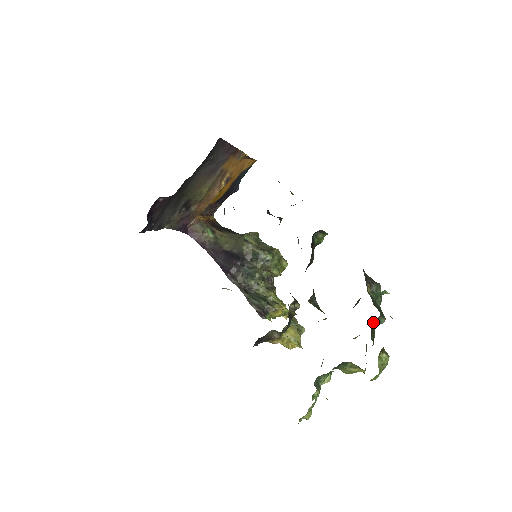
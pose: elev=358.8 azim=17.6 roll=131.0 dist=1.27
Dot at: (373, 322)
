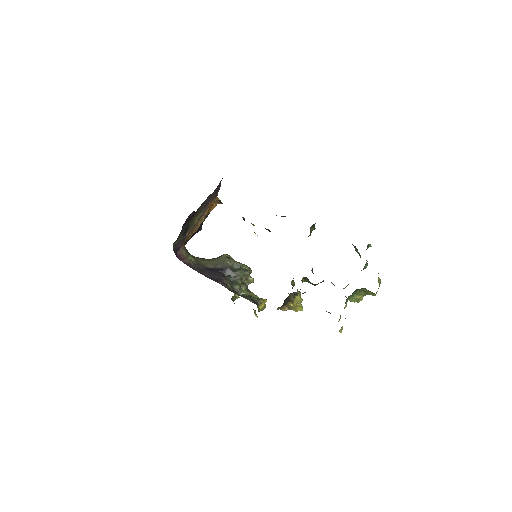
Dot at: (366, 264)
